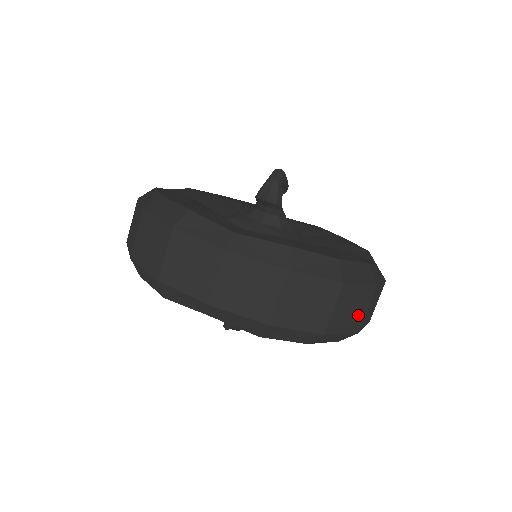
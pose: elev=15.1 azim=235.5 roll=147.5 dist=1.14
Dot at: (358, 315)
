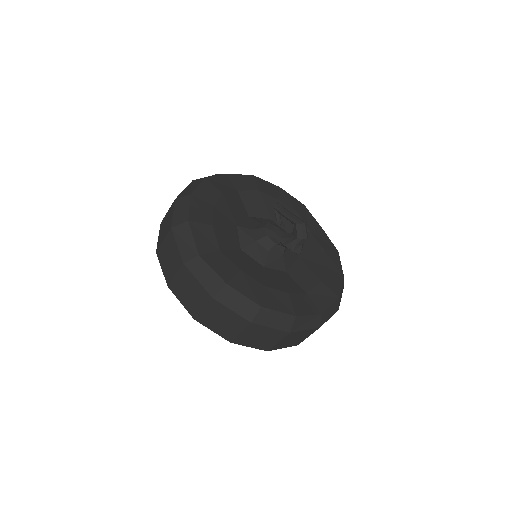
Dot at: occluded
